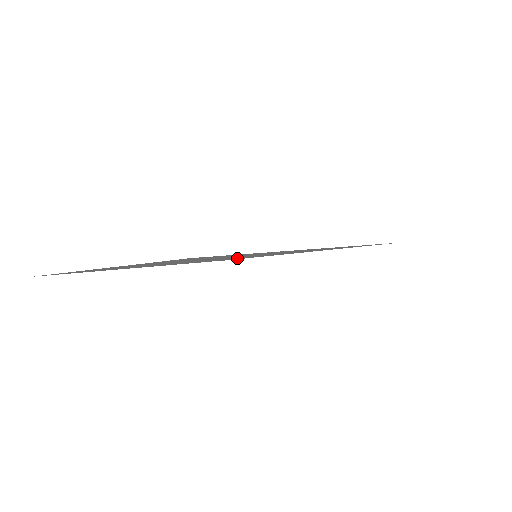
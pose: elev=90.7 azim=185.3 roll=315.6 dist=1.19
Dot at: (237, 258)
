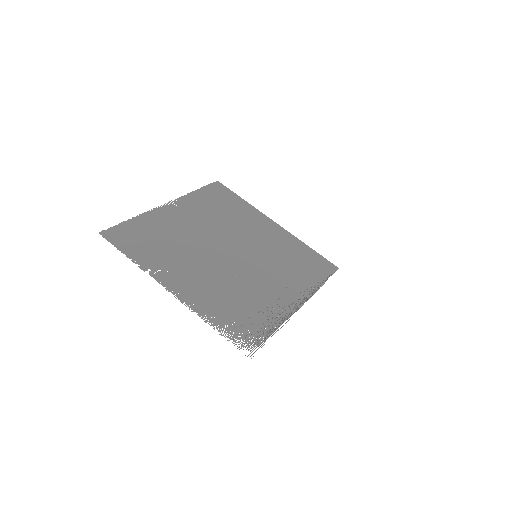
Dot at: (236, 223)
